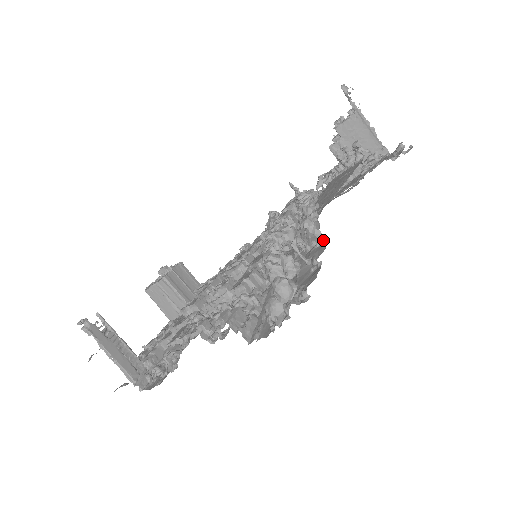
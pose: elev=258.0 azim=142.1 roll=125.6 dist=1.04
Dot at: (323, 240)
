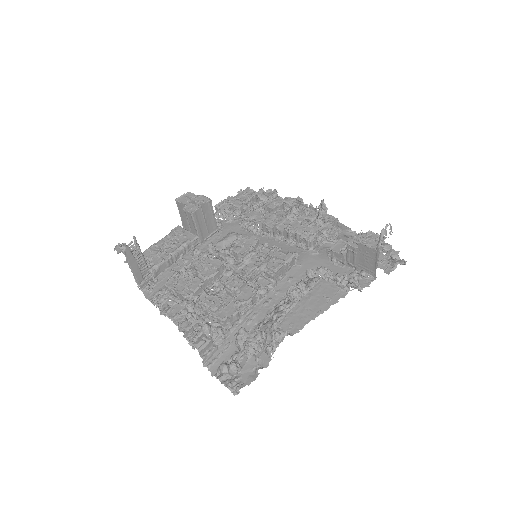
Dot at: (271, 359)
